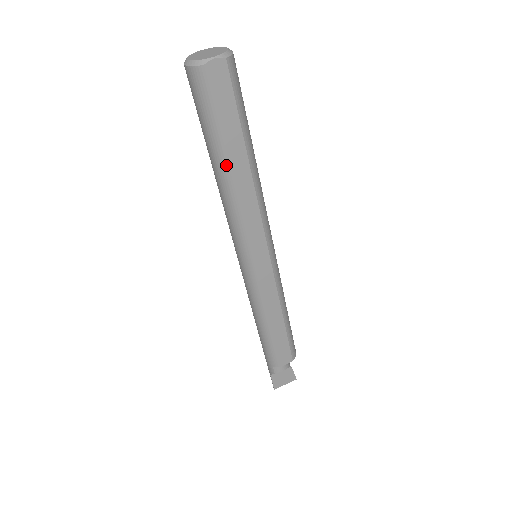
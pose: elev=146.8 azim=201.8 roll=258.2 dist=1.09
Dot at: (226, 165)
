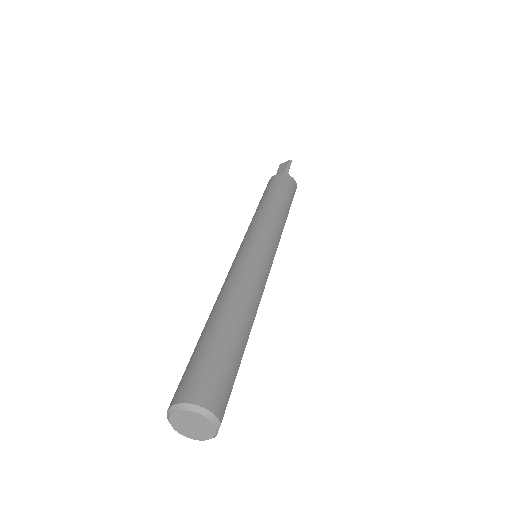
Dot at: occluded
